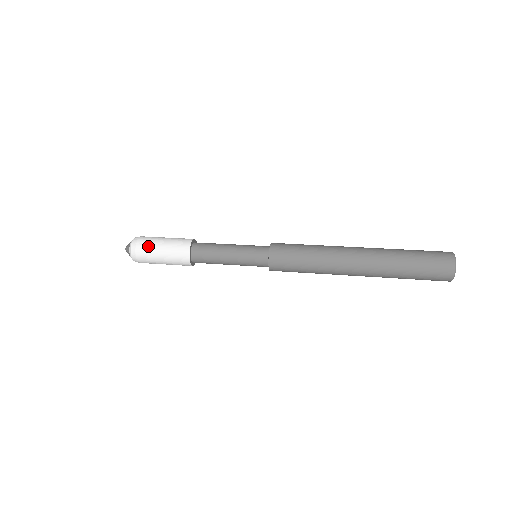
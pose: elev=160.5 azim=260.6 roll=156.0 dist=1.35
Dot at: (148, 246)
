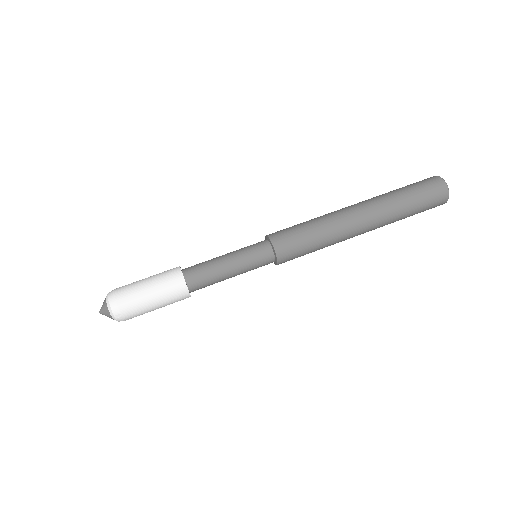
Dot at: occluded
